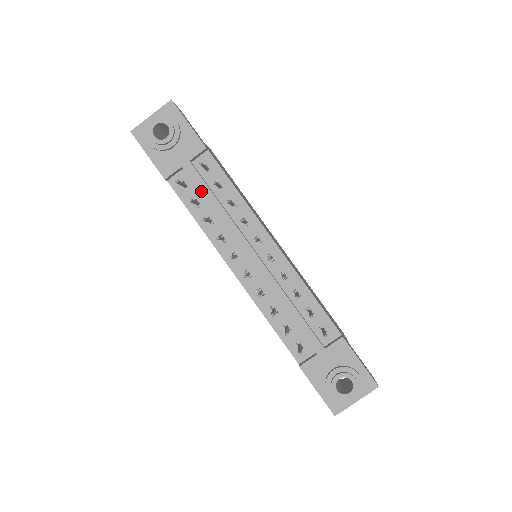
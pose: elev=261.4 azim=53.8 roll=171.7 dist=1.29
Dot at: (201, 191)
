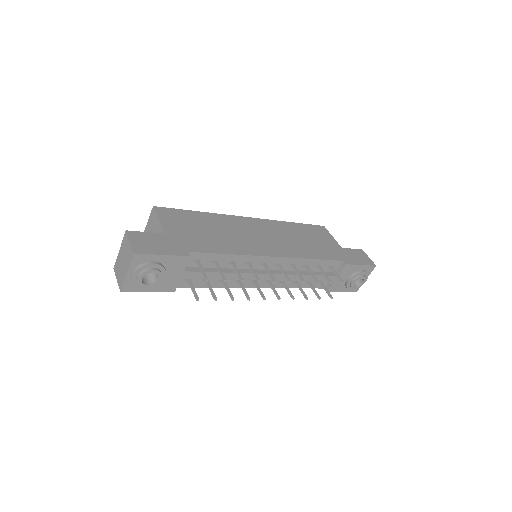
Dot at: occluded
